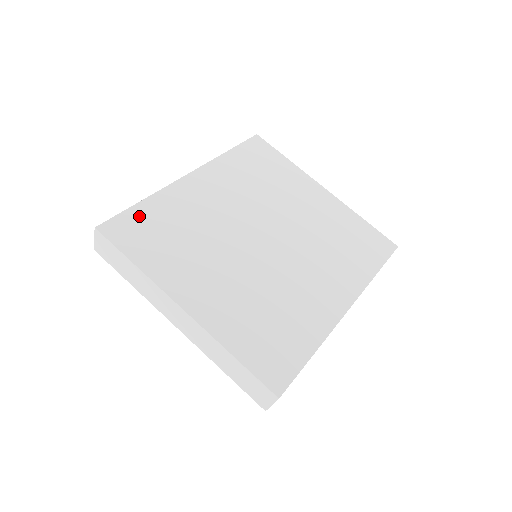
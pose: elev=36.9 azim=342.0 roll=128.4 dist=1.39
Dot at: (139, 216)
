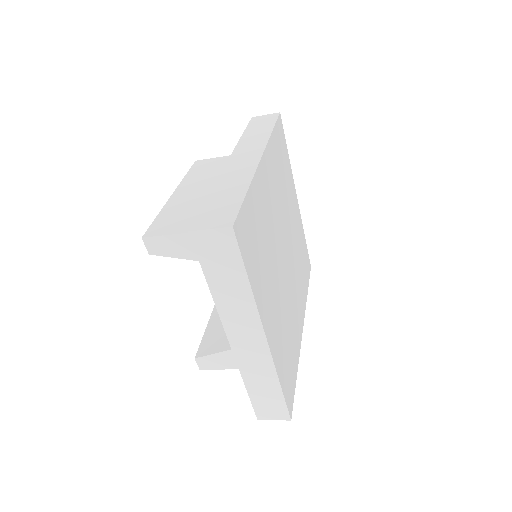
Dot at: (249, 213)
